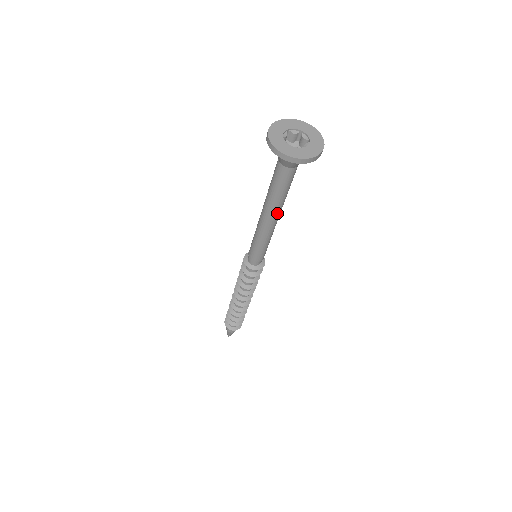
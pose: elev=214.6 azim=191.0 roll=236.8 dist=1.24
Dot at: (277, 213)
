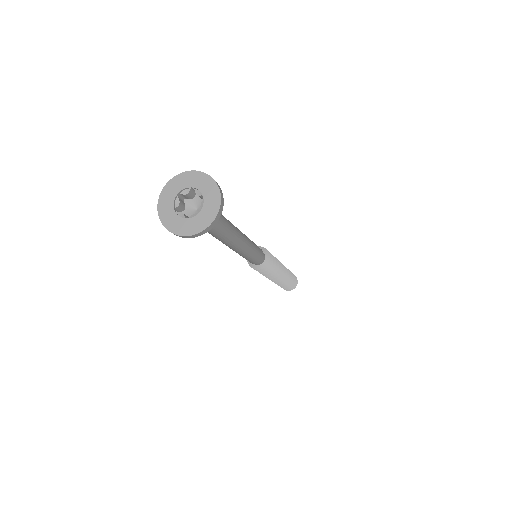
Dot at: (236, 241)
